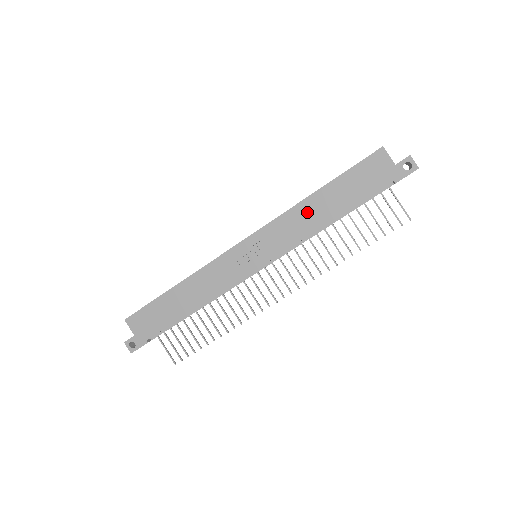
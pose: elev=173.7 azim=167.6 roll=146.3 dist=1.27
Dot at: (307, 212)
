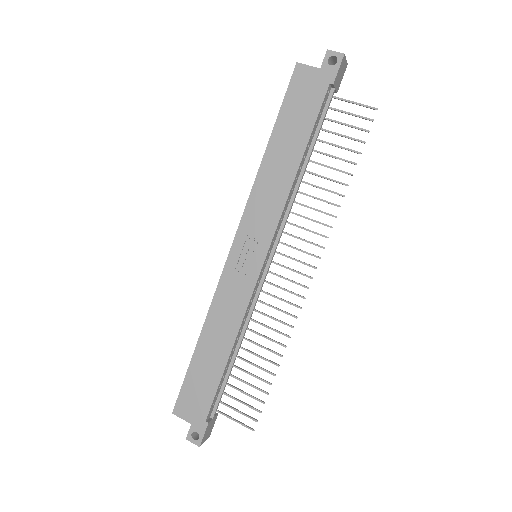
Dot at: (271, 175)
